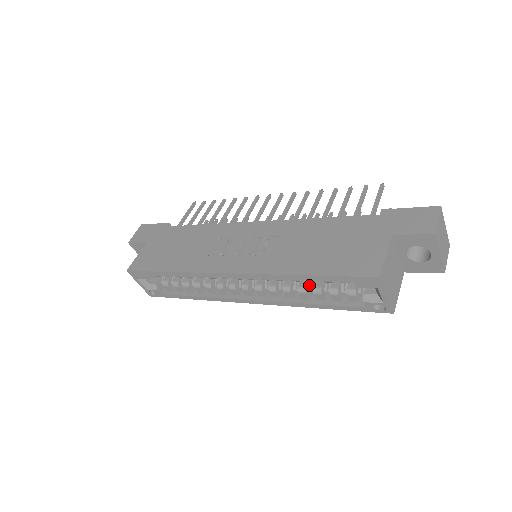
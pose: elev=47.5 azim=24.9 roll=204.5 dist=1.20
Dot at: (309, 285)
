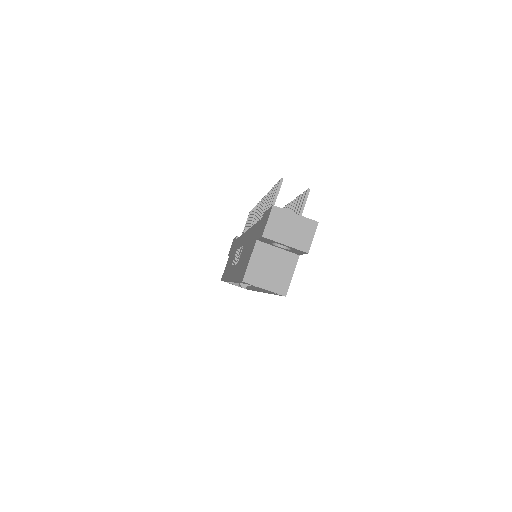
Dot at: occluded
